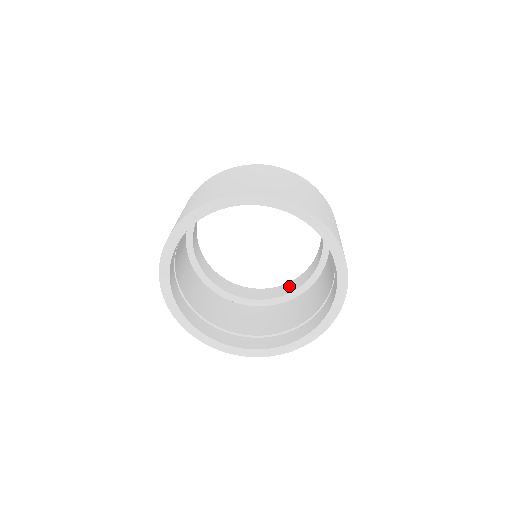
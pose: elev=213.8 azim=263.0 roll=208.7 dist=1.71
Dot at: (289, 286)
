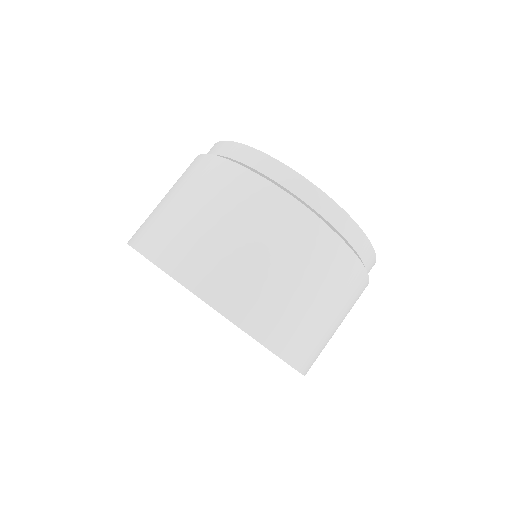
Dot at: occluded
